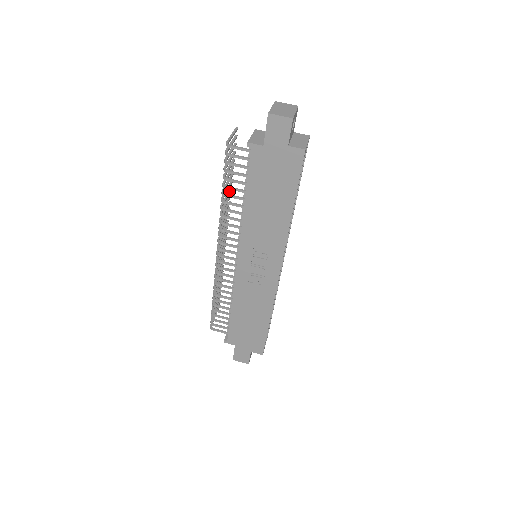
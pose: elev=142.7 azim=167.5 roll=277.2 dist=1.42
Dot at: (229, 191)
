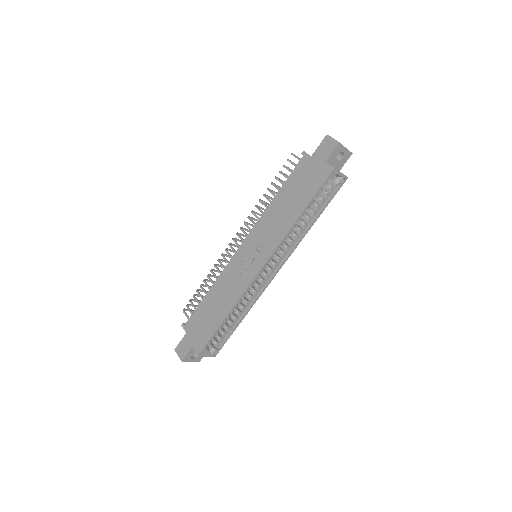
Dot at: occluded
